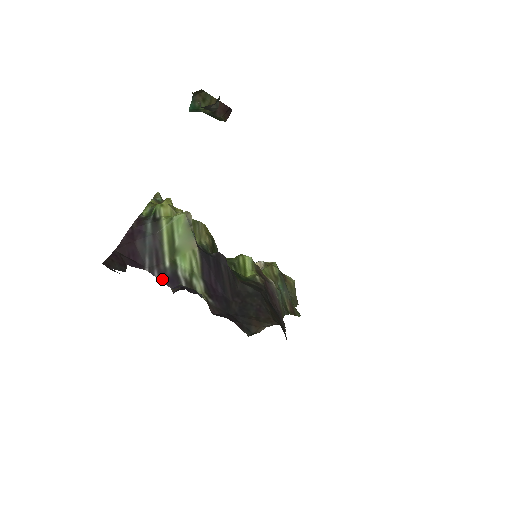
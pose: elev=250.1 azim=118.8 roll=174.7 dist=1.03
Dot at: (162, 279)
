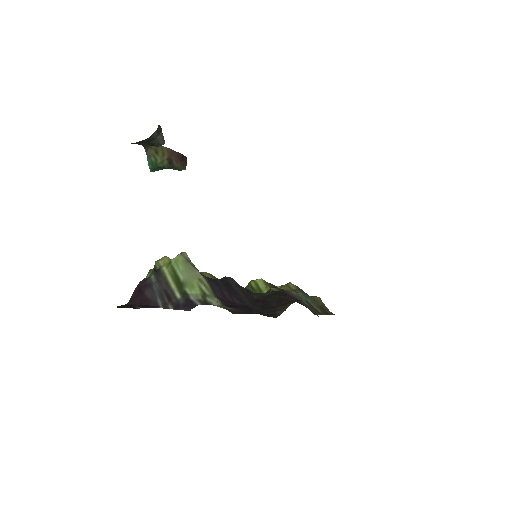
Dot at: (177, 308)
